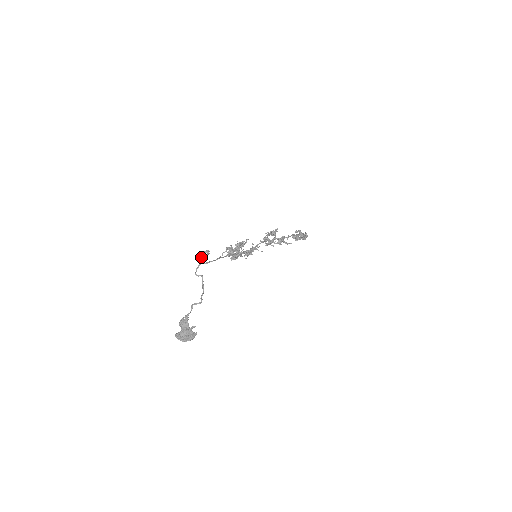
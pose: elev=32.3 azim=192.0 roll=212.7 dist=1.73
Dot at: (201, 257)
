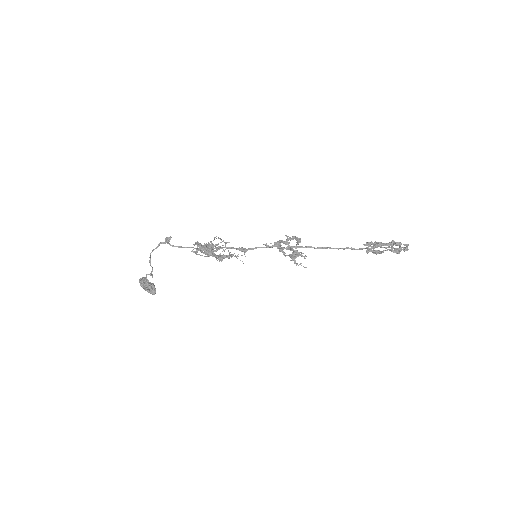
Dot at: occluded
